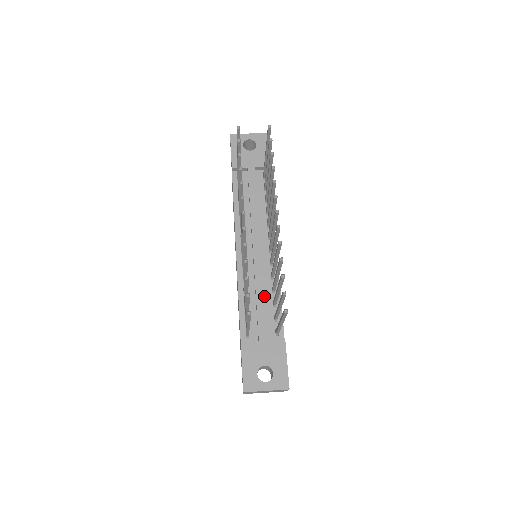
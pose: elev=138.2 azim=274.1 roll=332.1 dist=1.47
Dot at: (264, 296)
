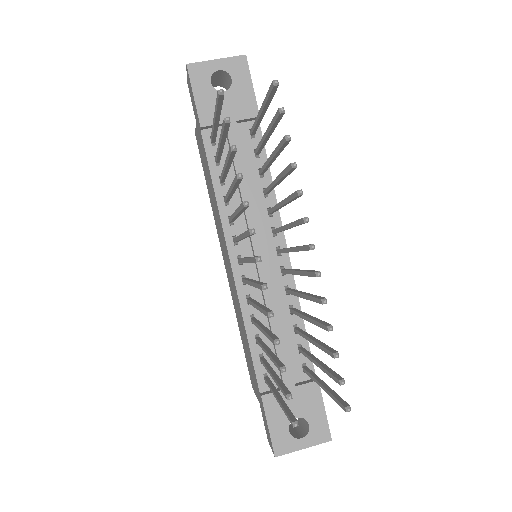
Dot at: (280, 321)
